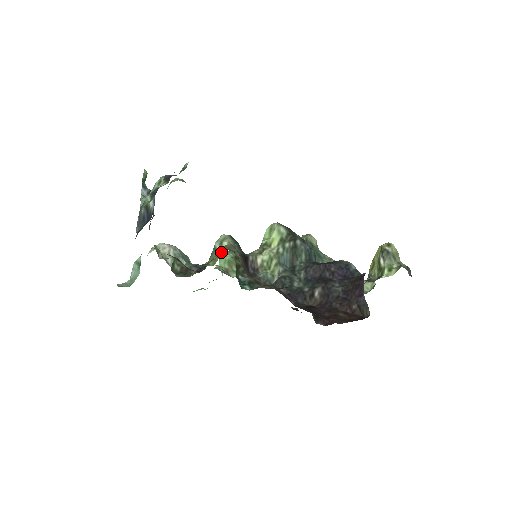
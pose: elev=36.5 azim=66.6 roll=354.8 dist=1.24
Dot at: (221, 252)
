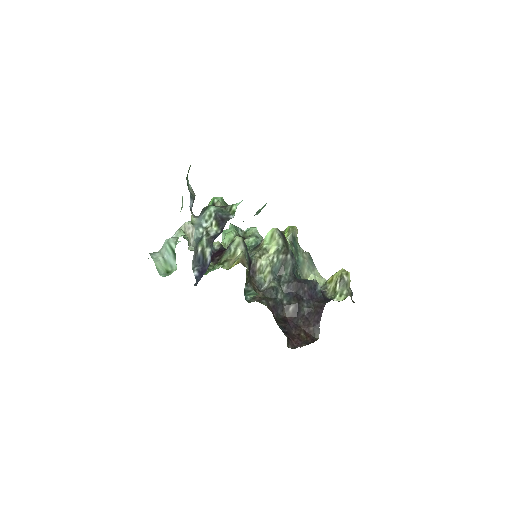
Dot at: (235, 256)
